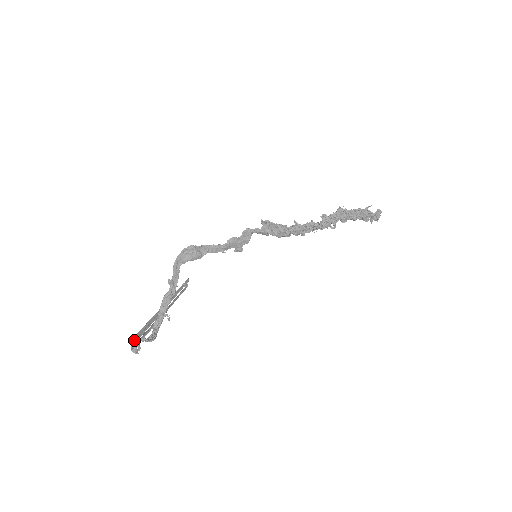
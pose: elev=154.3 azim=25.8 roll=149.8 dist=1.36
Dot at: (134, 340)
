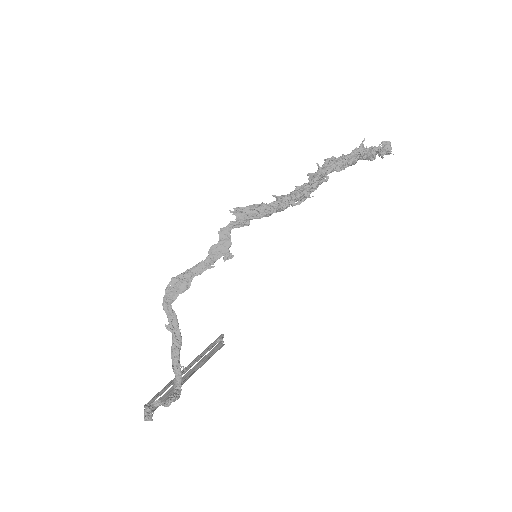
Dot at: (144, 406)
